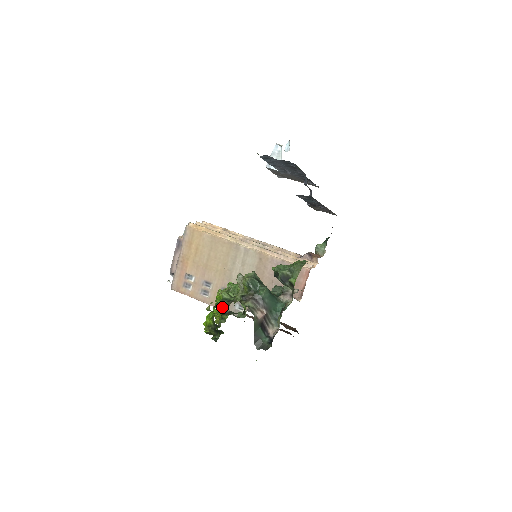
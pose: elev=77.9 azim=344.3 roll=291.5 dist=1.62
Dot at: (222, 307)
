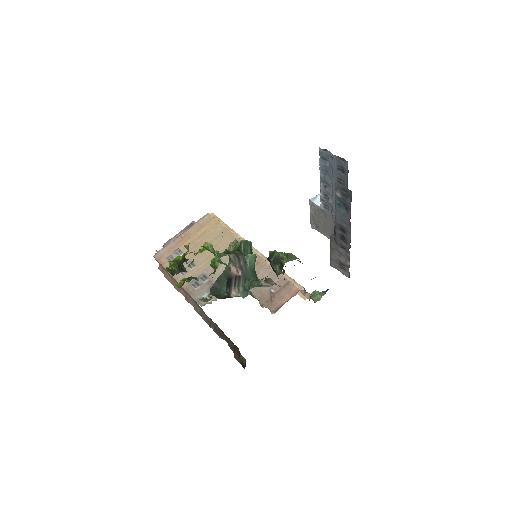
Dot at: (190, 290)
